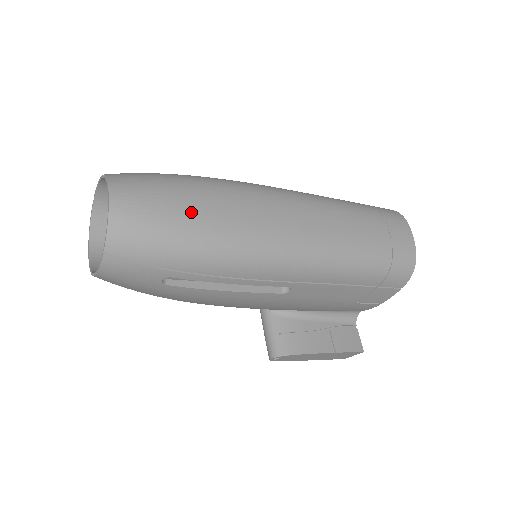
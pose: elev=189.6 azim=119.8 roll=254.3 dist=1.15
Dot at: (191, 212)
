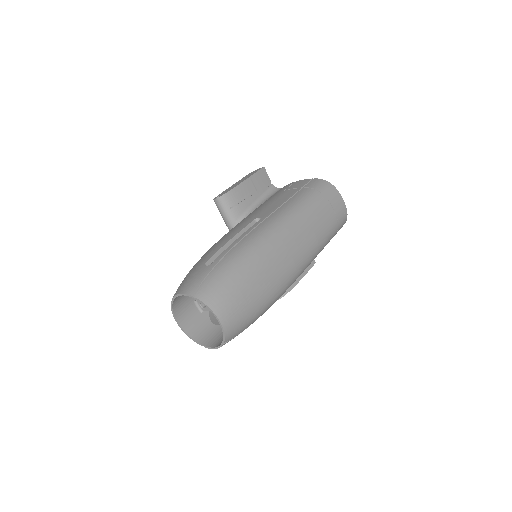
Dot at: (255, 292)
